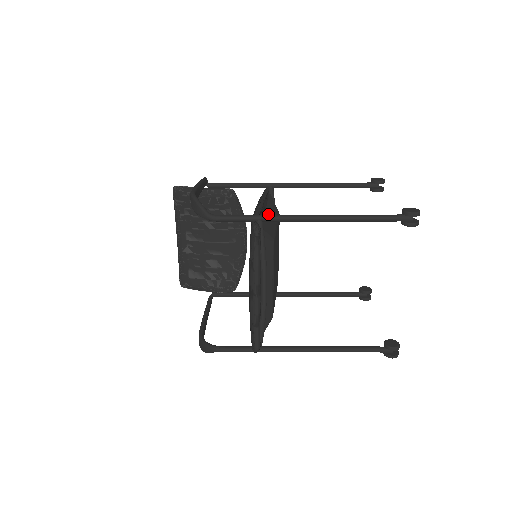
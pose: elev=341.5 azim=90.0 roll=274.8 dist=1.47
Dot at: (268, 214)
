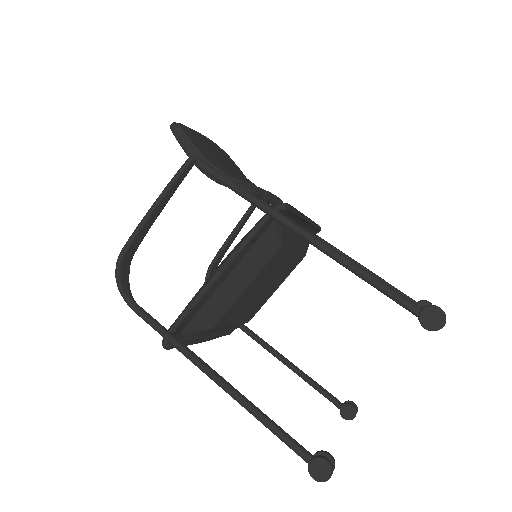
Dot at: (227, 285)
